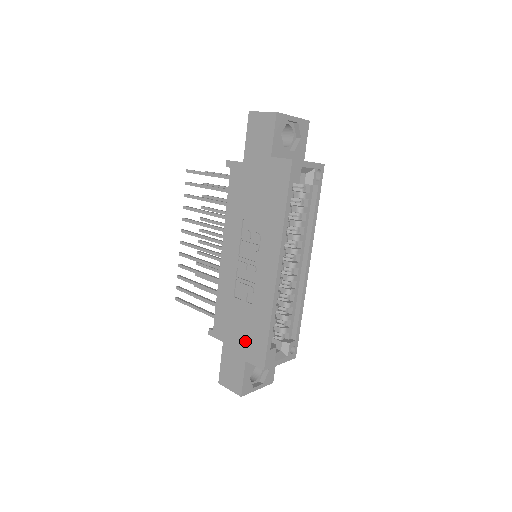
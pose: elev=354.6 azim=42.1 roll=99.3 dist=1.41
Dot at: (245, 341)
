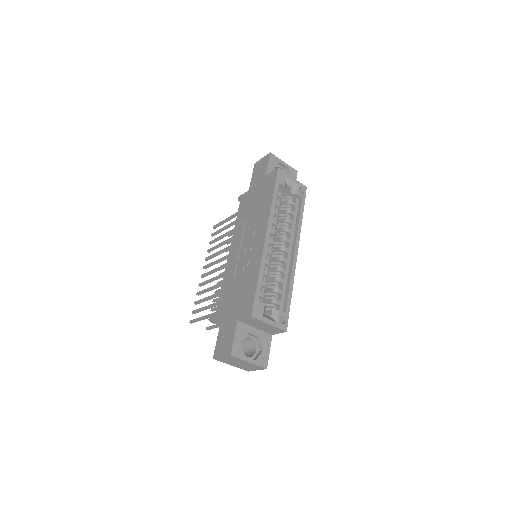
Dot at: (239, 304)
